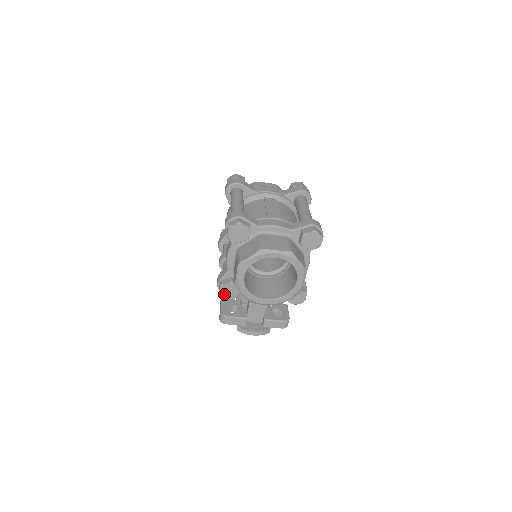
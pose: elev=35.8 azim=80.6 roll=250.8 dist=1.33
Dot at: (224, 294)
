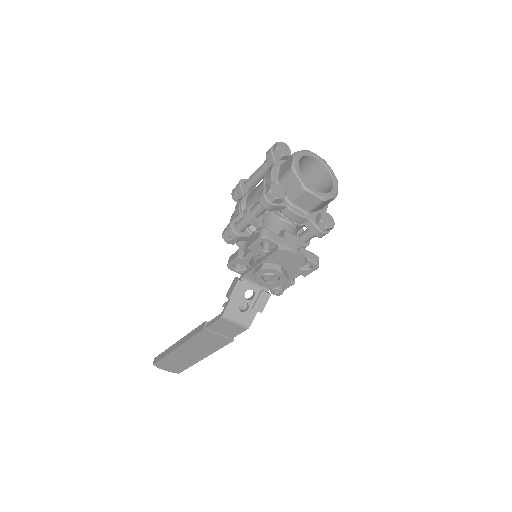
Dot at: (273, 192)
